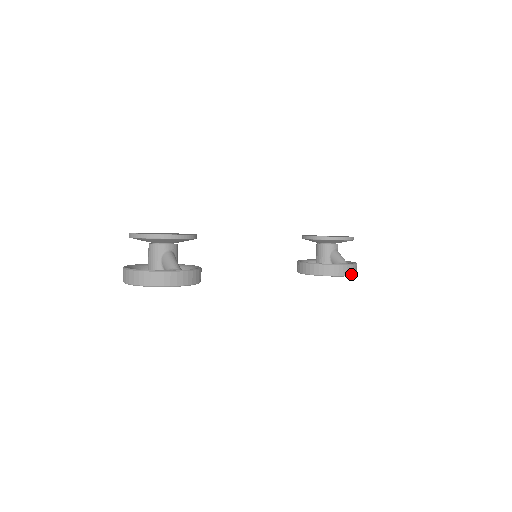
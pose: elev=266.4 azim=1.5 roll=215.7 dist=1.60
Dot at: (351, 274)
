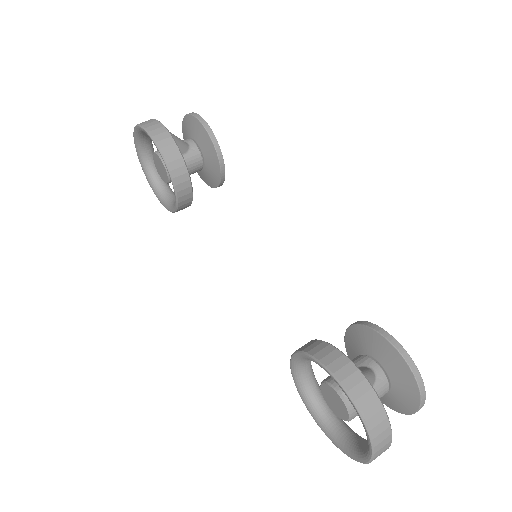
Dot at: (353, 394)
